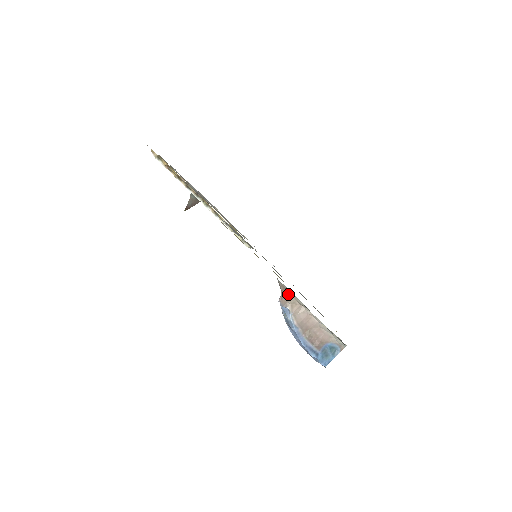
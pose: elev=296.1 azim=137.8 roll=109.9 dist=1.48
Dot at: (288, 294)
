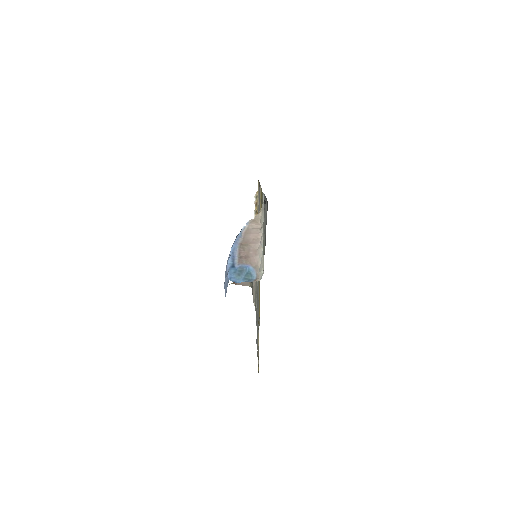
Dot at: (260, 212)
